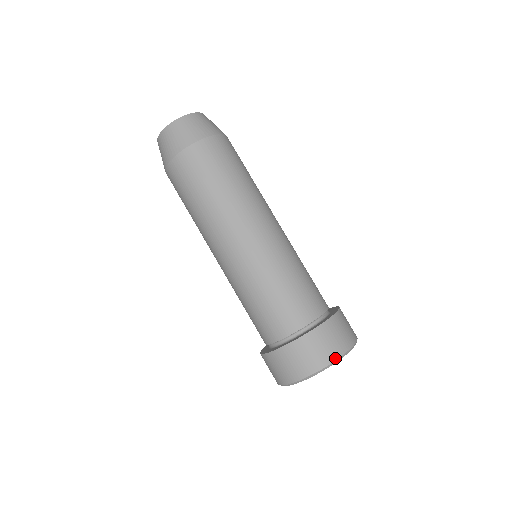
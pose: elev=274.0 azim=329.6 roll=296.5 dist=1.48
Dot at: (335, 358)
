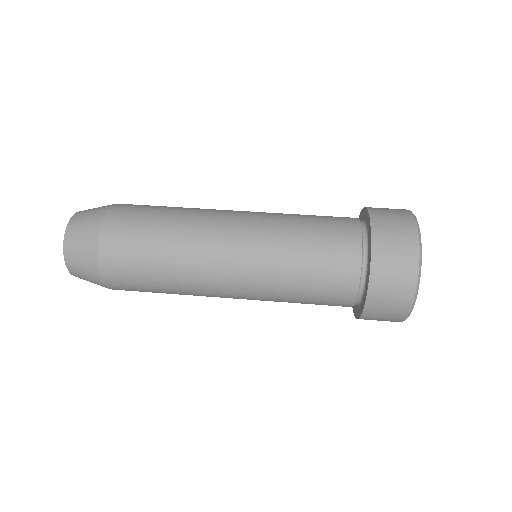
Dot at: (417, 251)
